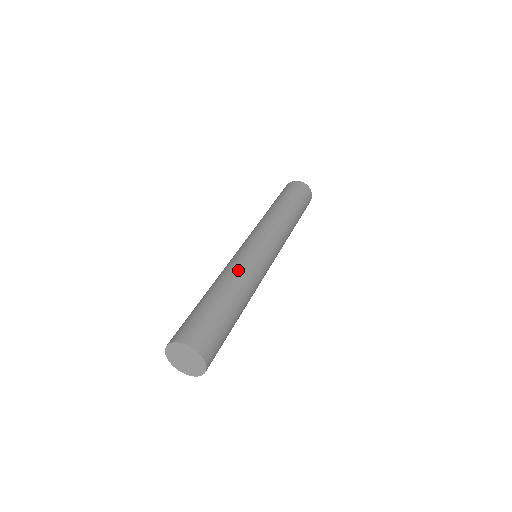
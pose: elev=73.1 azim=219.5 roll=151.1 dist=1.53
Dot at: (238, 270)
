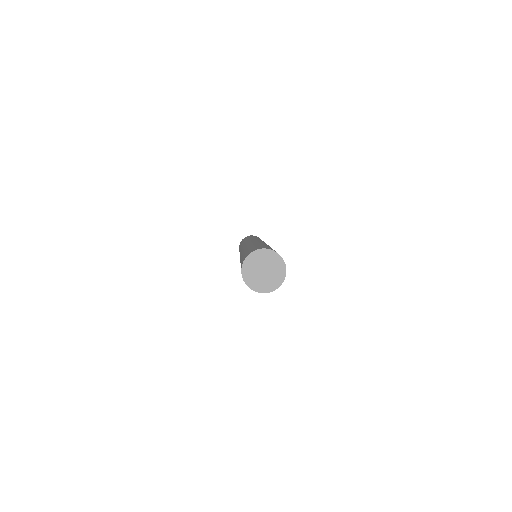
Dot at: occluded
